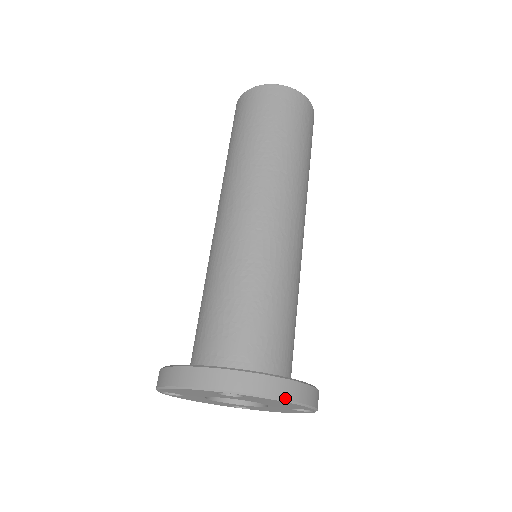
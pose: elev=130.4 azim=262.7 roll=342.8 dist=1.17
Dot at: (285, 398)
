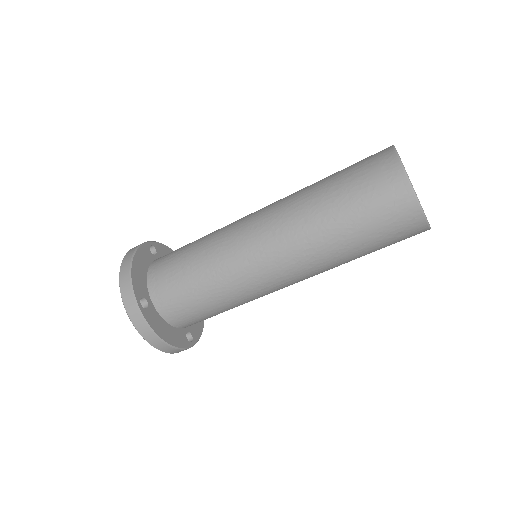
Dot at: (148, 342)
